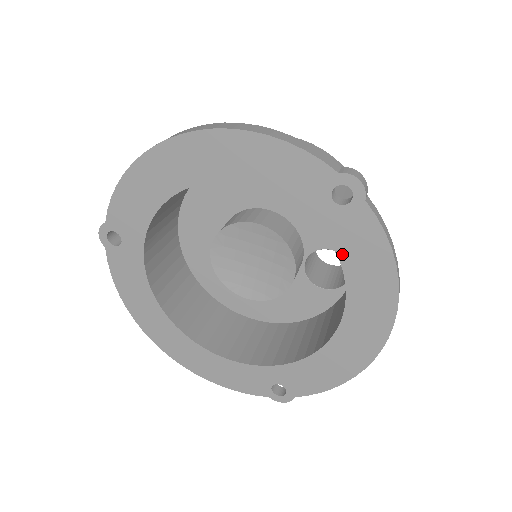
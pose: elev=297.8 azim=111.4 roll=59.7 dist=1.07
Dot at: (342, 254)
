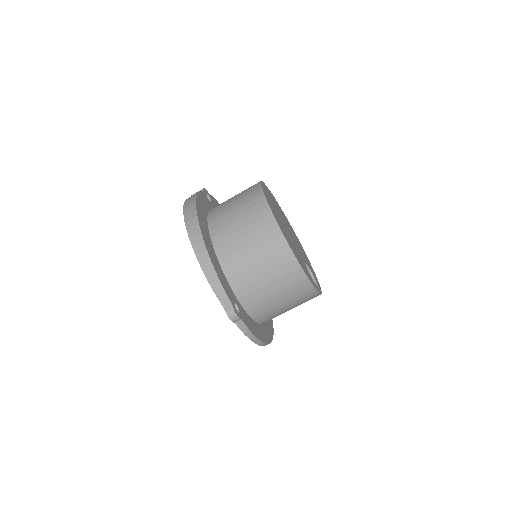
Dot at: occluded
